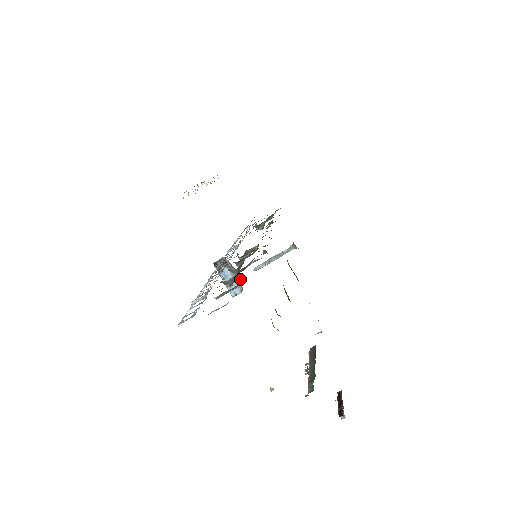
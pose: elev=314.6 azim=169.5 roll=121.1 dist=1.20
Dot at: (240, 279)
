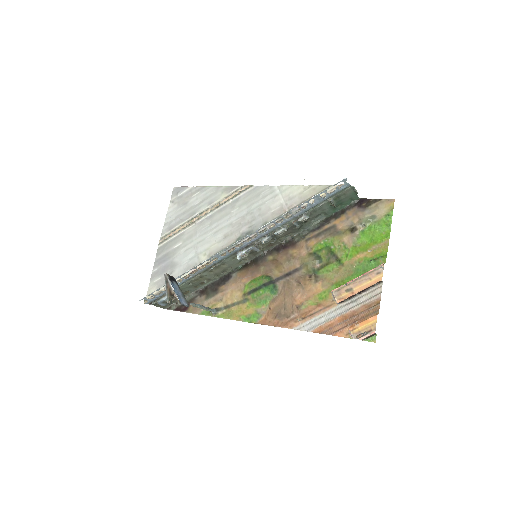
Dot at: occluded
